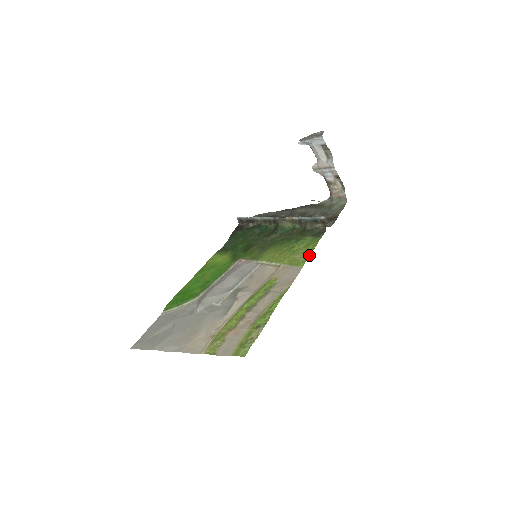
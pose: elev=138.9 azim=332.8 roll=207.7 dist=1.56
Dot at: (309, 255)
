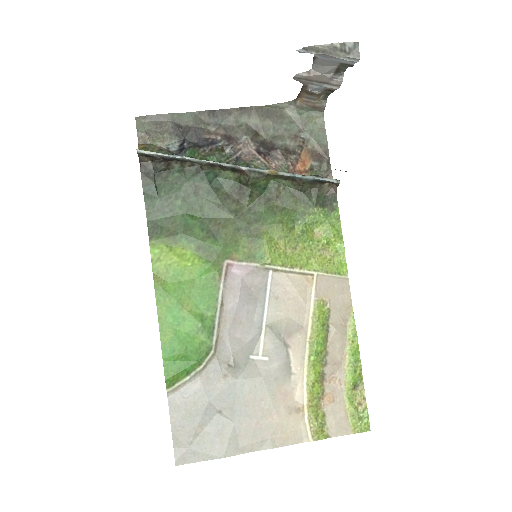
Dot at: (344, 252)
